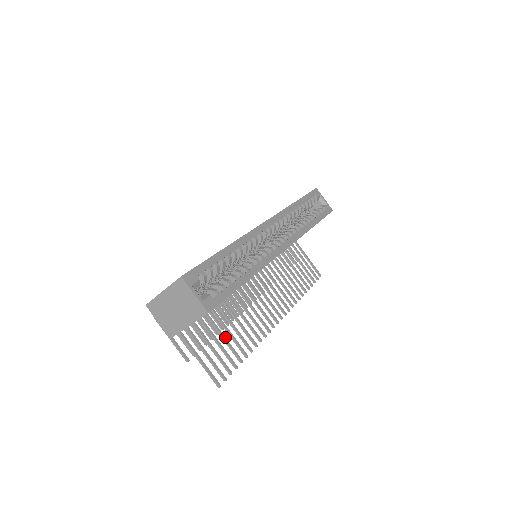
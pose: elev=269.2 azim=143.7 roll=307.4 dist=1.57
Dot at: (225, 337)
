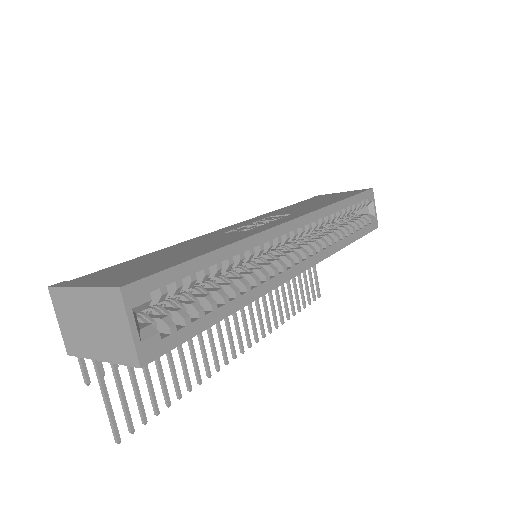
Dot at: (160, 362)
